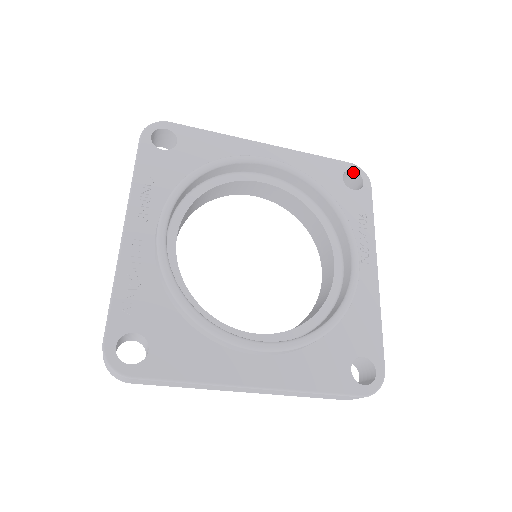
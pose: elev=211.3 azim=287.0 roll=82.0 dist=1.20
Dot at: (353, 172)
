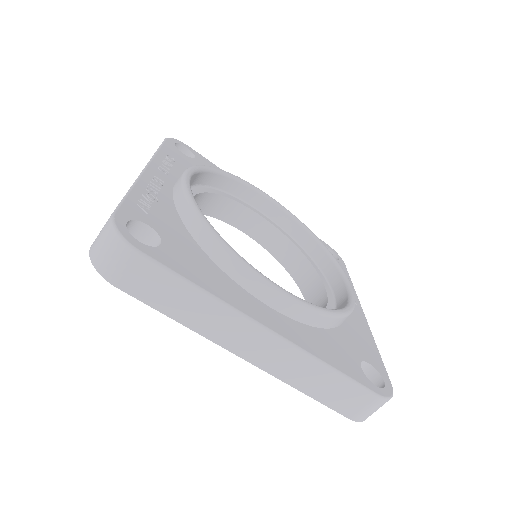
Dot at: (329, 250)
